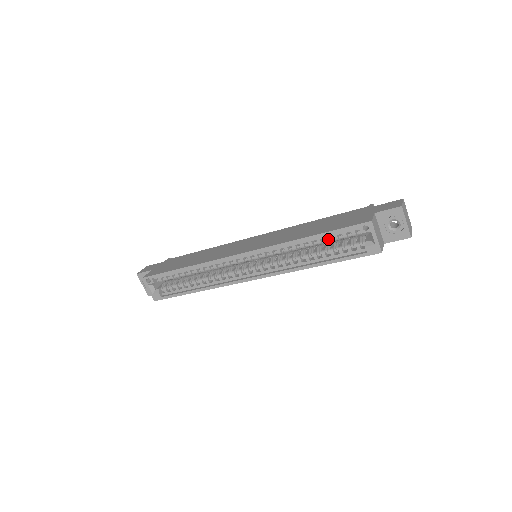
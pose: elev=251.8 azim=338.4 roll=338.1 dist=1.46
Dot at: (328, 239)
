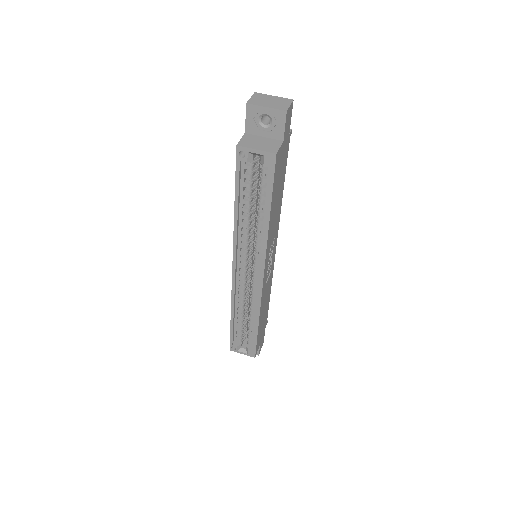
Dot at: (245, 193)
